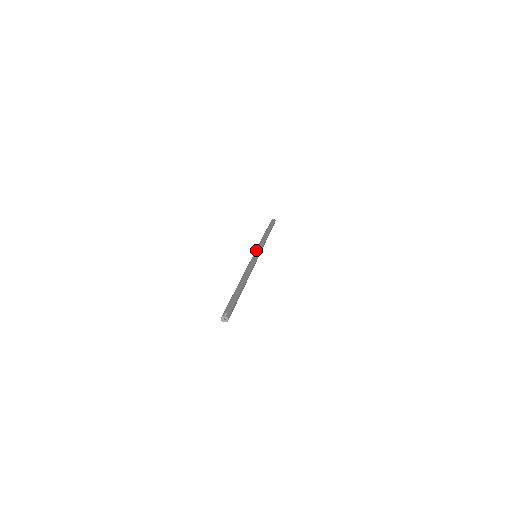
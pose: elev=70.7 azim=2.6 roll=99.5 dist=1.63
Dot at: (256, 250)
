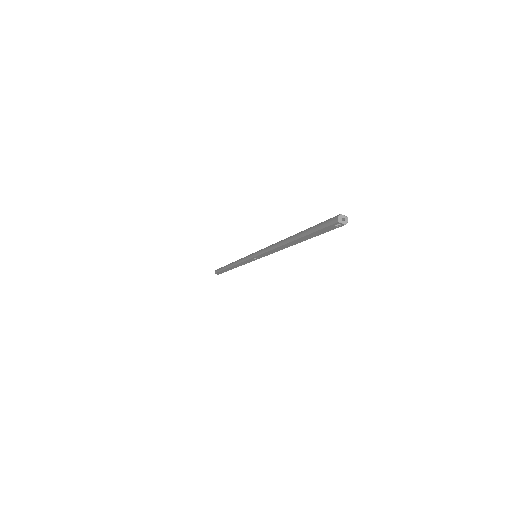
Dot at: occluded
